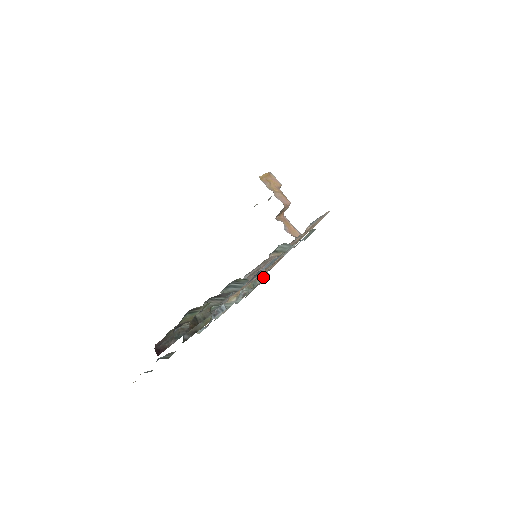
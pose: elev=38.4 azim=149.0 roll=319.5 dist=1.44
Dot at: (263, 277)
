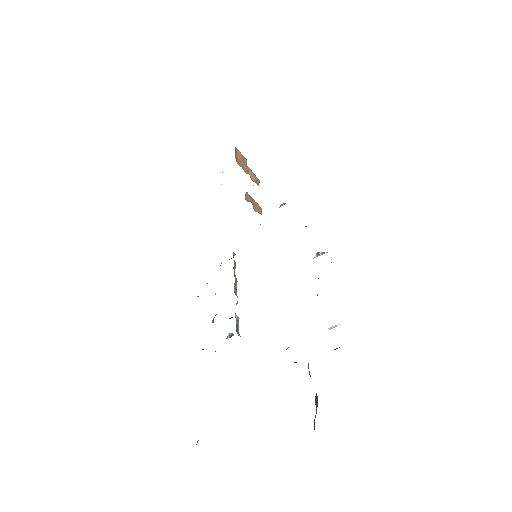
Dot at: occluded
